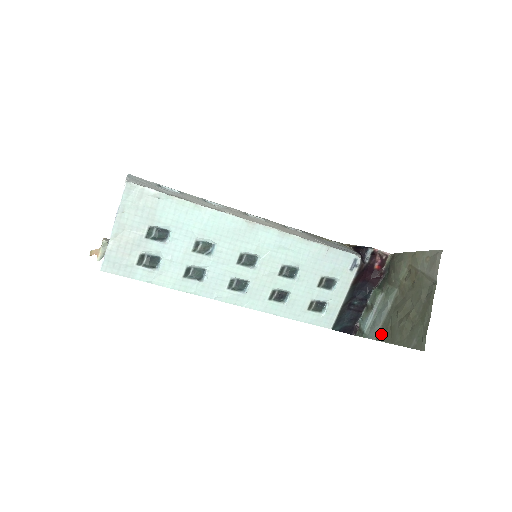
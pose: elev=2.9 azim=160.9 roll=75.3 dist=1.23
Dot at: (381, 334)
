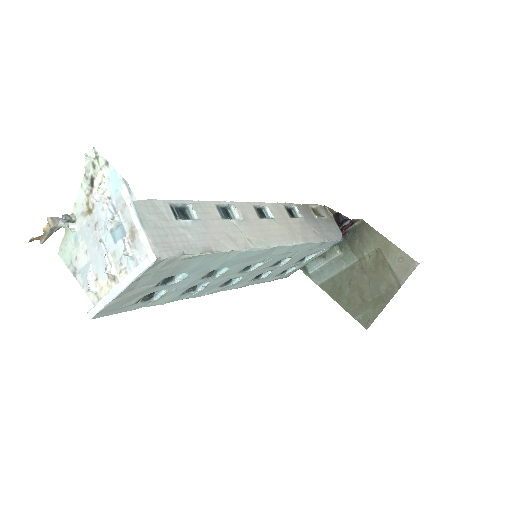
Dot at: (327, 286)
